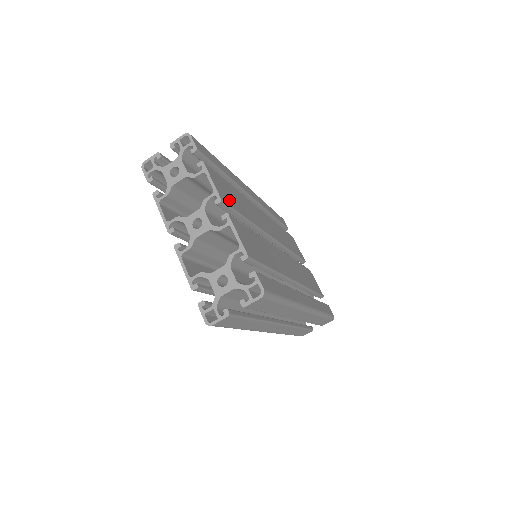
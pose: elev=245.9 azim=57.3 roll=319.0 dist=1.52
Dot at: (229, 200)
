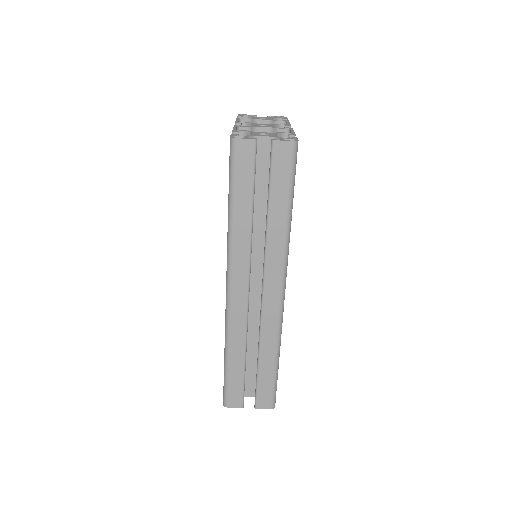
Dot at: occluded
